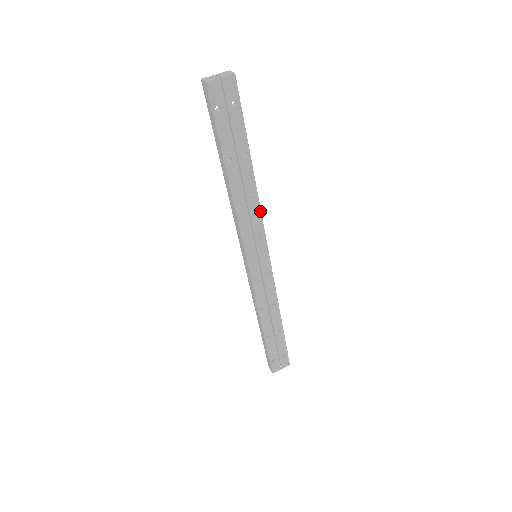
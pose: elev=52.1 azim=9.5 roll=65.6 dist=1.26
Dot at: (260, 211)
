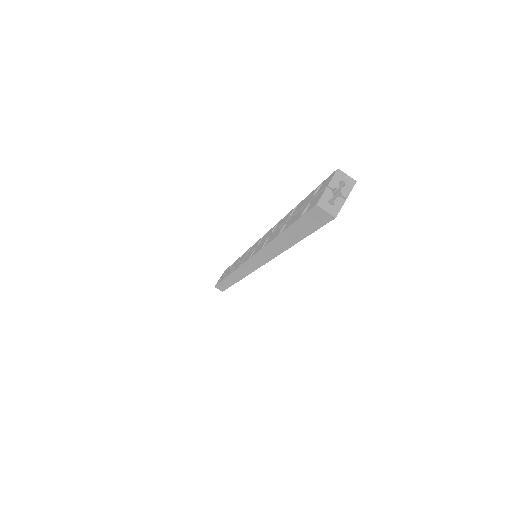
Dot at: occluded
